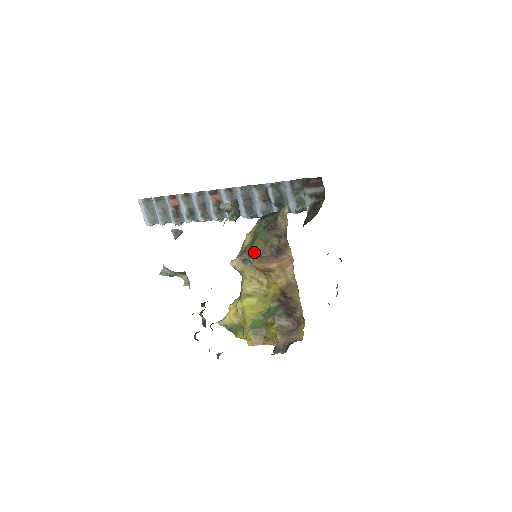
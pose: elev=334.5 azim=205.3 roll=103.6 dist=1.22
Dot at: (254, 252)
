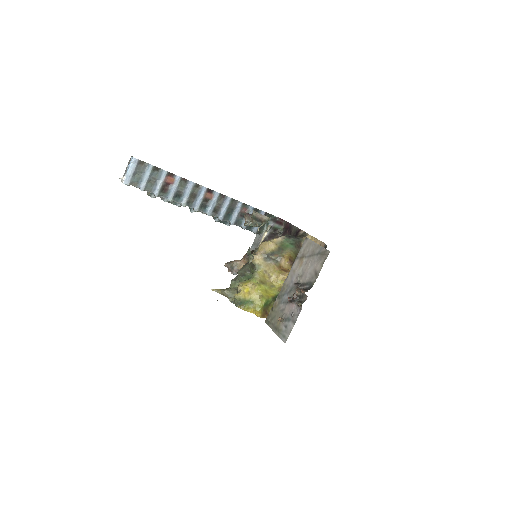
Dot at: (289, 258)
